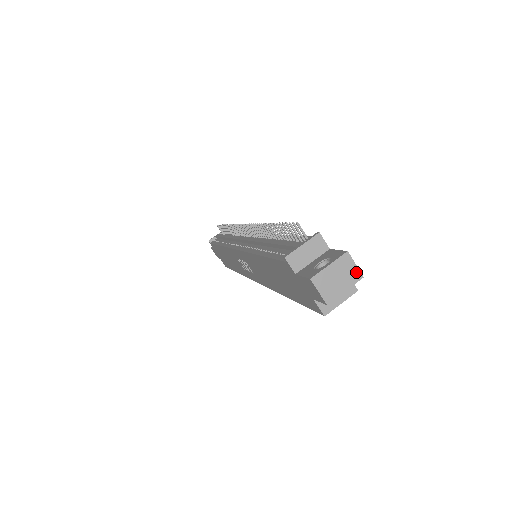
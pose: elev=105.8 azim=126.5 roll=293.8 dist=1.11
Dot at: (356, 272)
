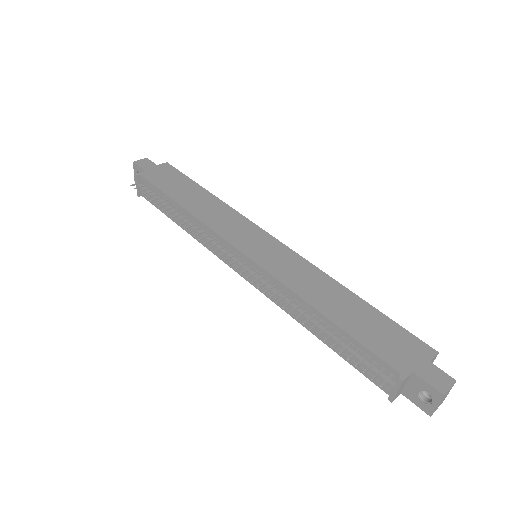
Dot at: occluded
